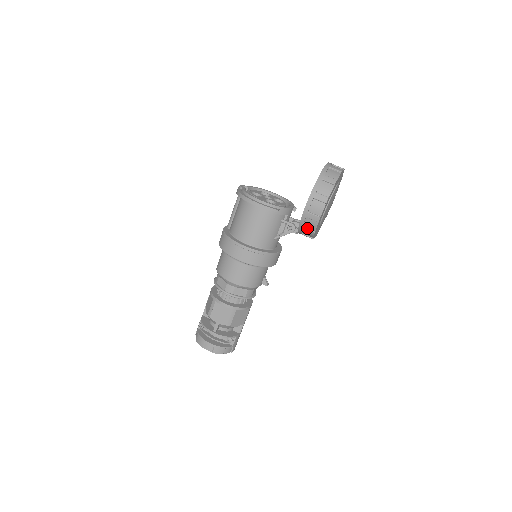
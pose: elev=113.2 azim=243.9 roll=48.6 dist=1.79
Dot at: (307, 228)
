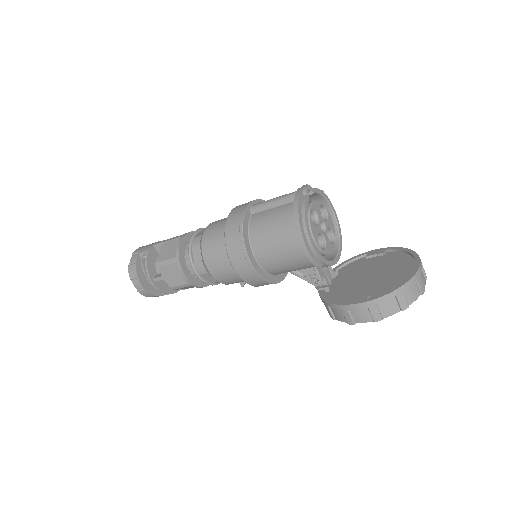
Dot at: (331, 310)
